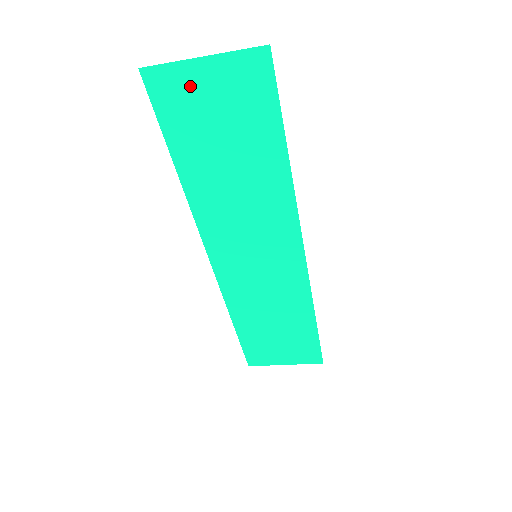
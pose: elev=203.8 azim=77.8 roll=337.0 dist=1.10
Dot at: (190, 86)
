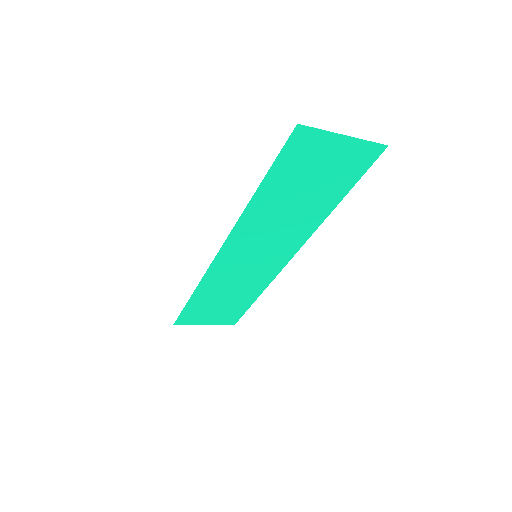
Dot at: (320, 148)
